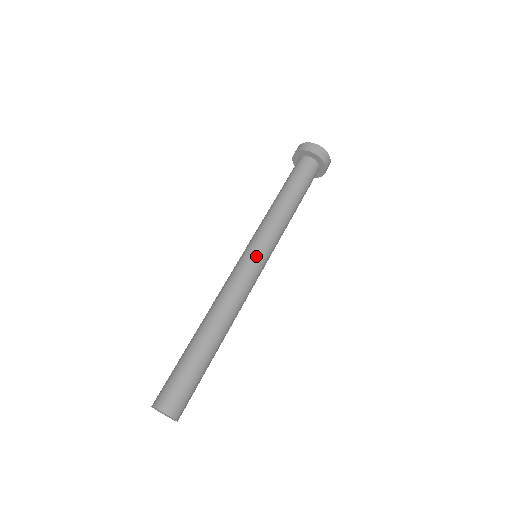
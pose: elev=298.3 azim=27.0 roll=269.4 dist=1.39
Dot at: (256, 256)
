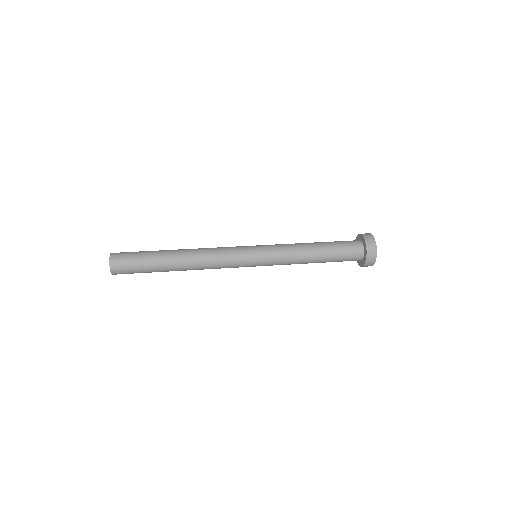
Dot at: (252, 256)
